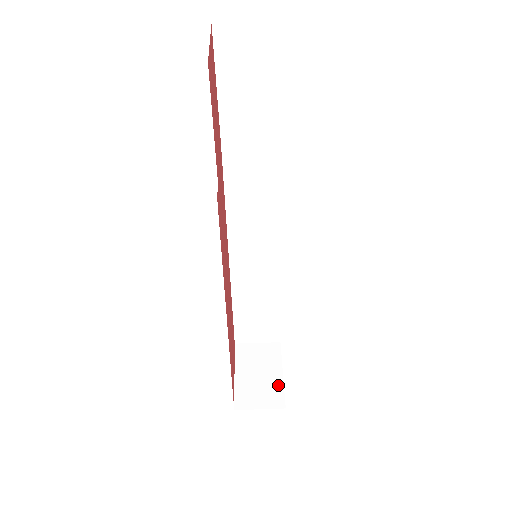
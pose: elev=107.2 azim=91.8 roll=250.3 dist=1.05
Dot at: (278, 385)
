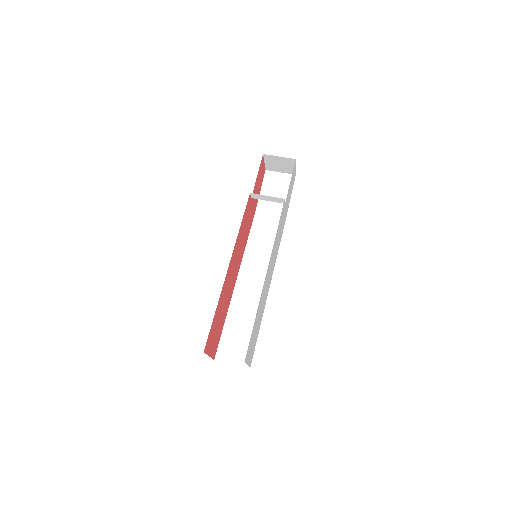
Dot at: occluded
